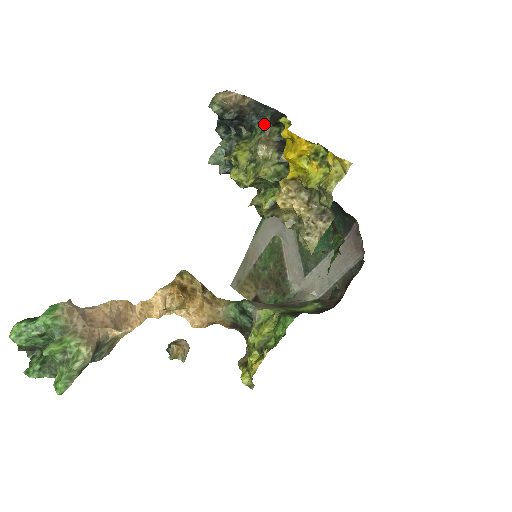
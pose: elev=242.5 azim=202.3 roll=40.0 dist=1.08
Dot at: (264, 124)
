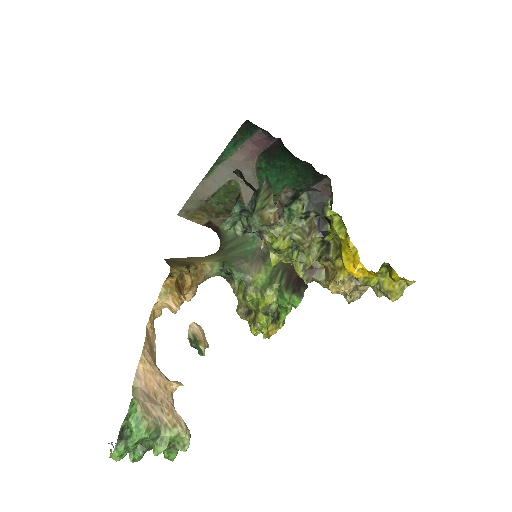
Dot at: (305, 212)
